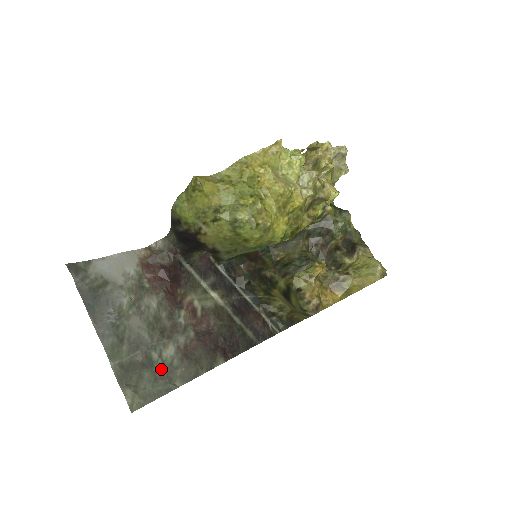
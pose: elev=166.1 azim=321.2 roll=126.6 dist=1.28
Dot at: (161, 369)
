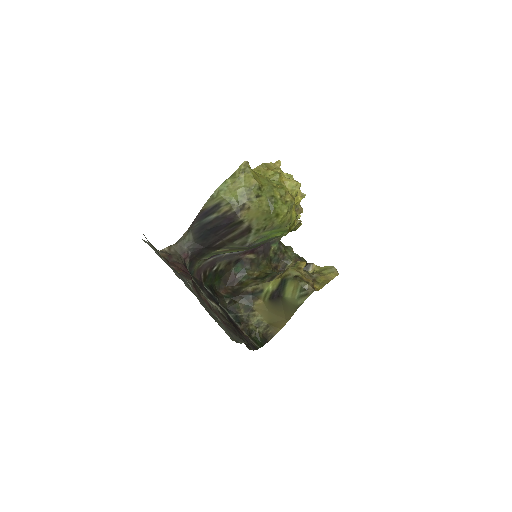
Dot at: occluded
